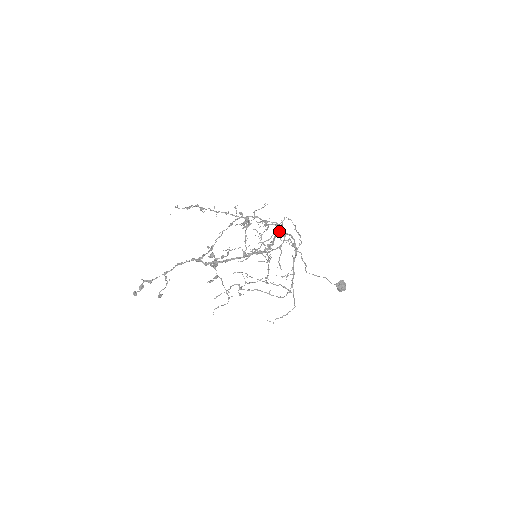
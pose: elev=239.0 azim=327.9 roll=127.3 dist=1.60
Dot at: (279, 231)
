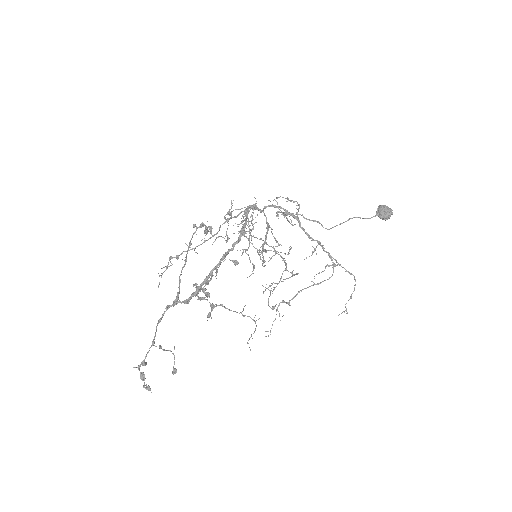
Dot at: (247, 210)
